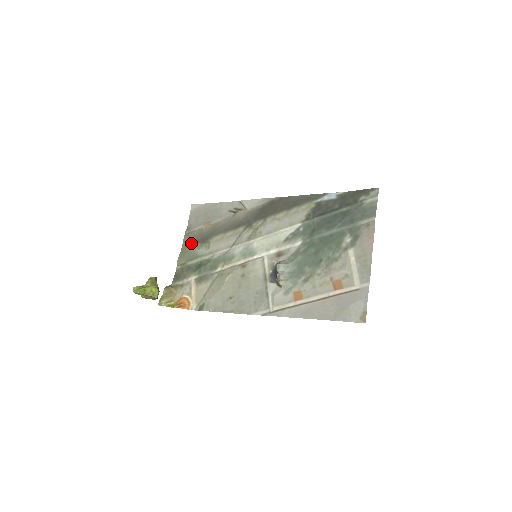
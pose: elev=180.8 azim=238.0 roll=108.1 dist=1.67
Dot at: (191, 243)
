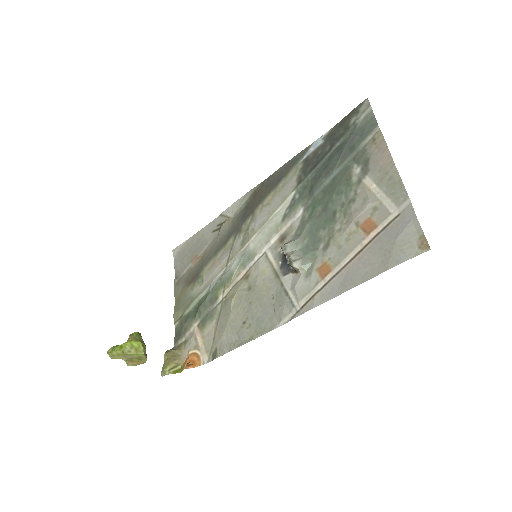
Dot at: (183, 289)
